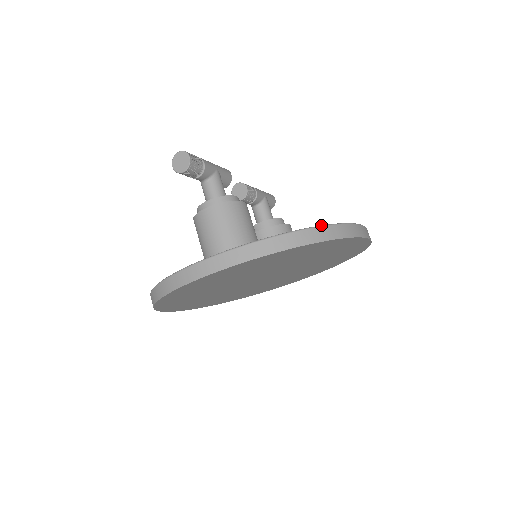
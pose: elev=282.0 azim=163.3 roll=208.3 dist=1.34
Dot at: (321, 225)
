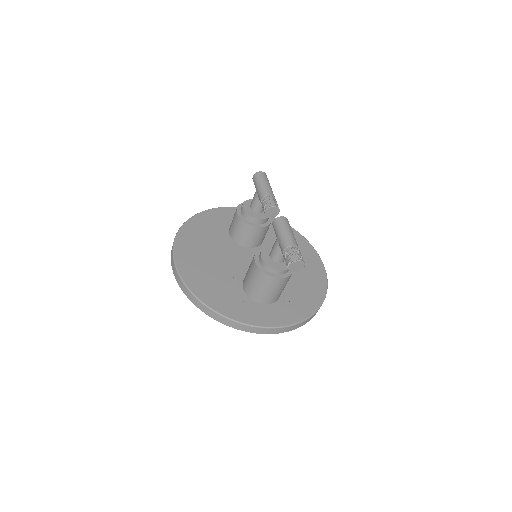
Dot at: (325, 297)
